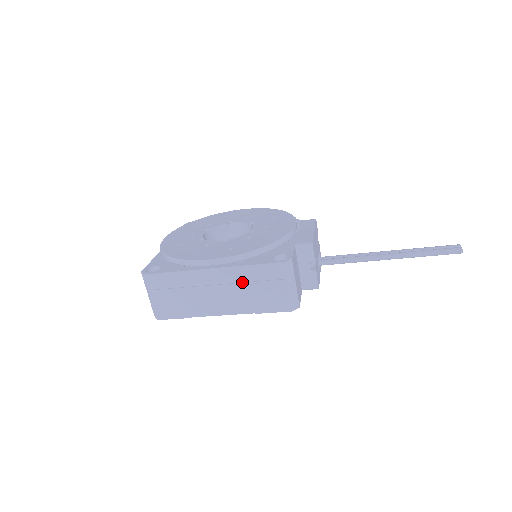
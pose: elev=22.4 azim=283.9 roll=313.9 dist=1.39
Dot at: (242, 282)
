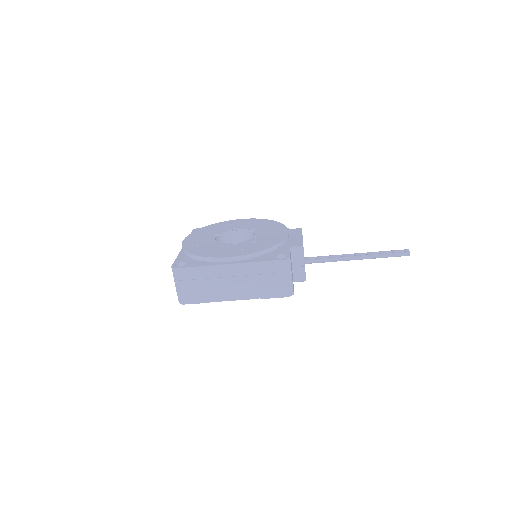
Dot at: (252, 275)
